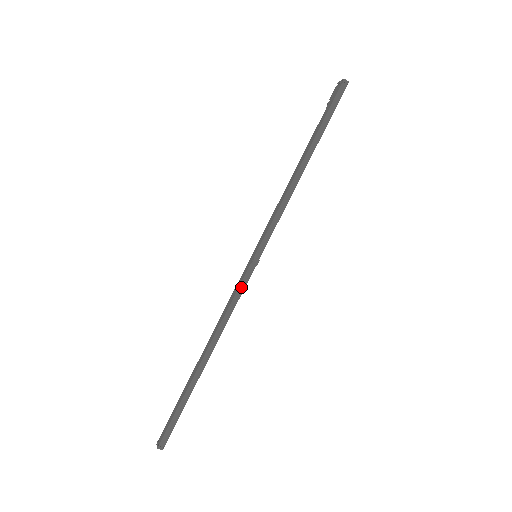
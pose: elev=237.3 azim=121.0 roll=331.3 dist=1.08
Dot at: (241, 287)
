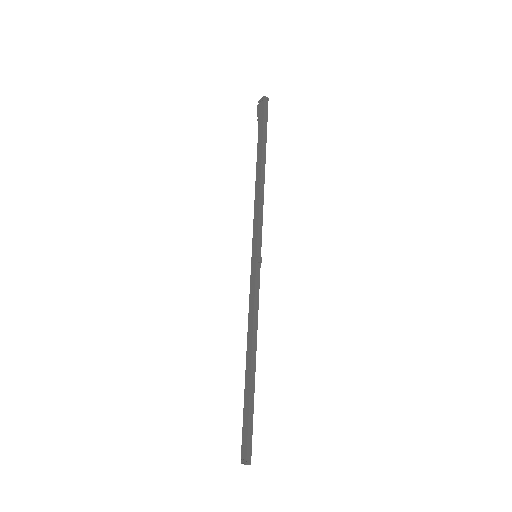
Dot at: (257, 286)
